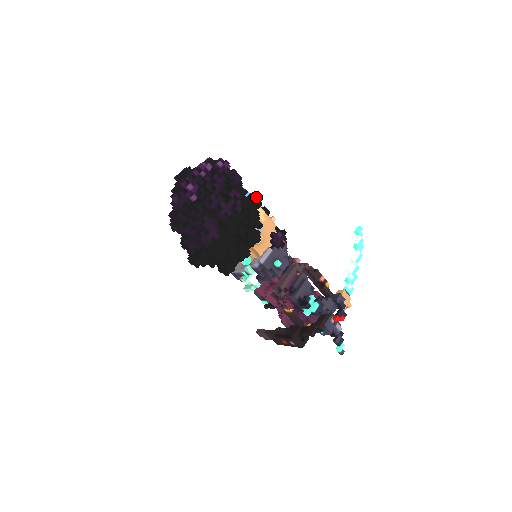
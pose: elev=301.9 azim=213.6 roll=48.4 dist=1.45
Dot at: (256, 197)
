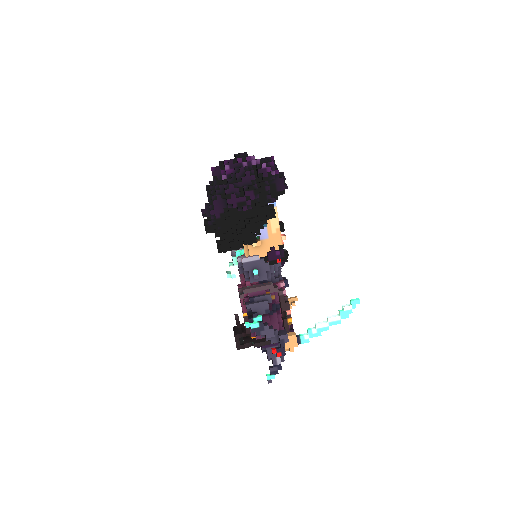
Dot at: (271, 209)
